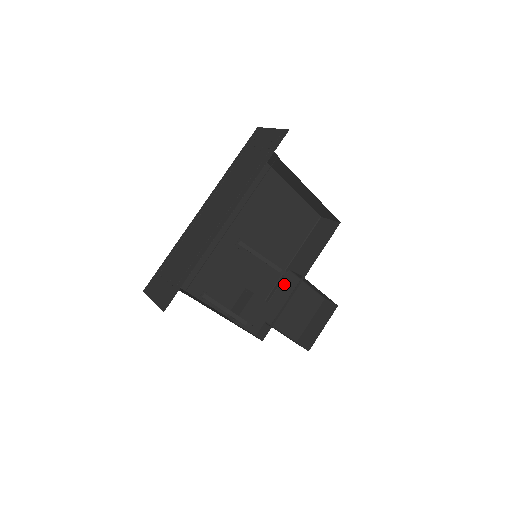
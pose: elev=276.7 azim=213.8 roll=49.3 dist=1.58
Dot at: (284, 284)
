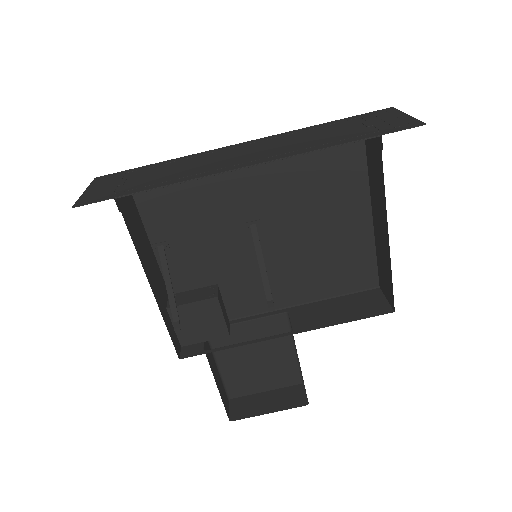
Dot at: (268, 322)
